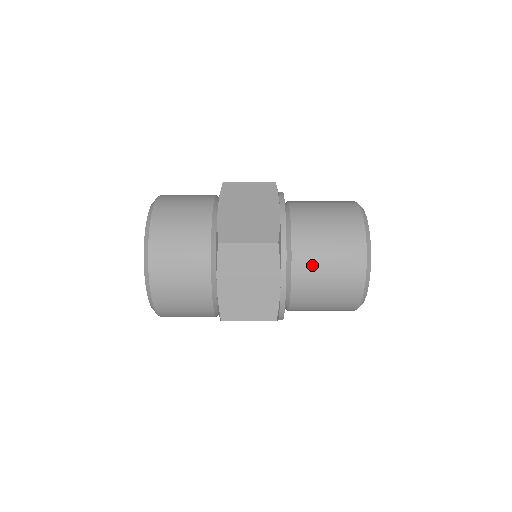
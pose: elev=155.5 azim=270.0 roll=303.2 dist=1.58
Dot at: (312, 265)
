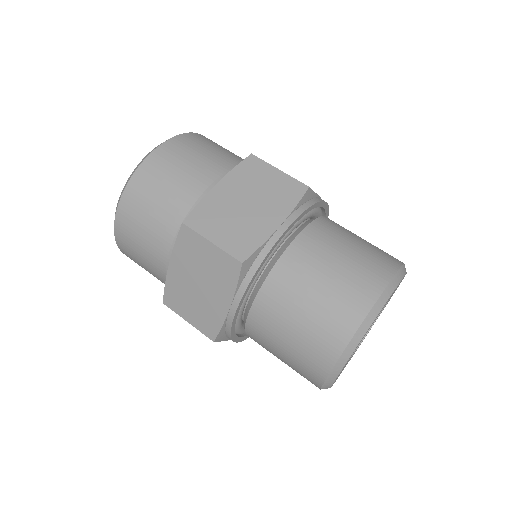
Dot at: (278, 311)
